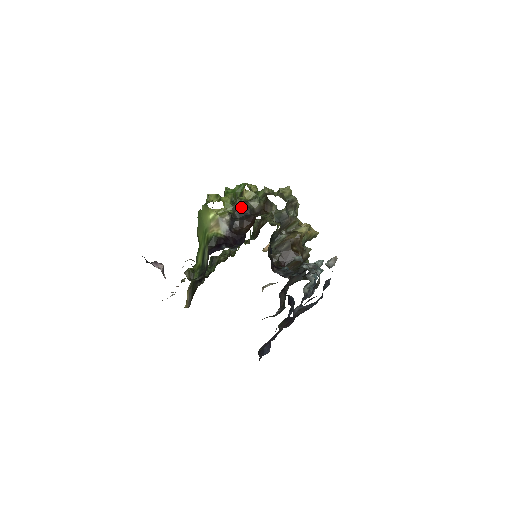
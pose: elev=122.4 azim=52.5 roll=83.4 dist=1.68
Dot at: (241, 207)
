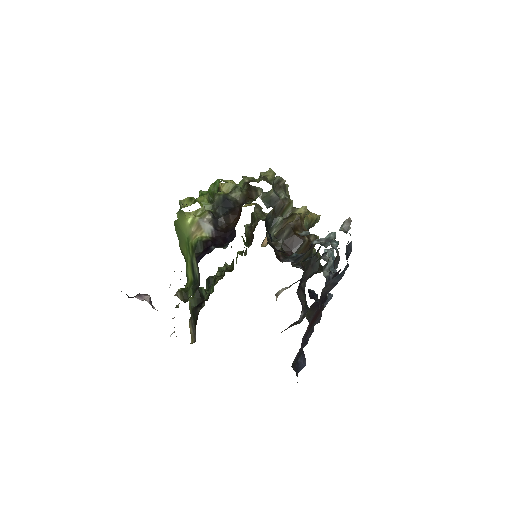
Dot at: (221, 202)
